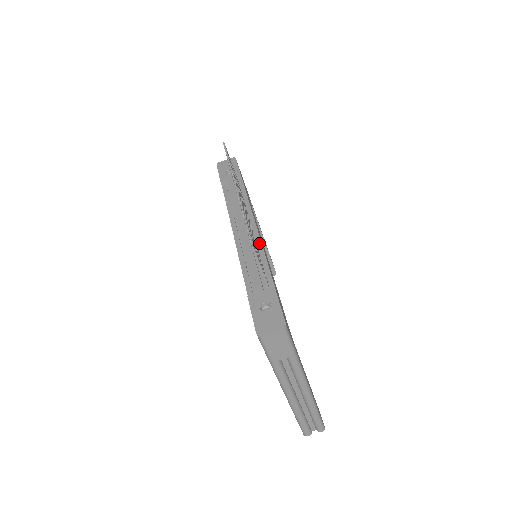
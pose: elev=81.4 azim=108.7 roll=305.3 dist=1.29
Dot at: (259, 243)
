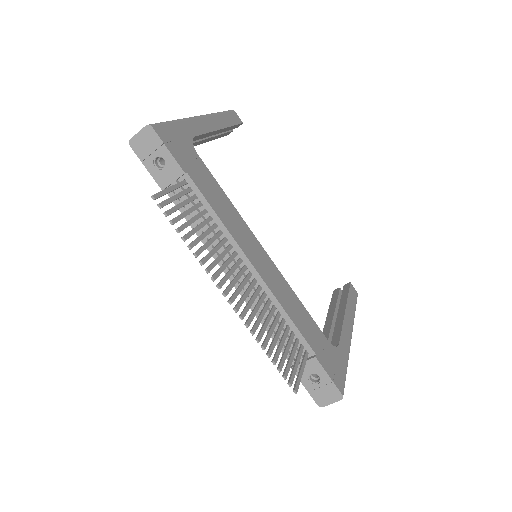
Dot at: (270, 295)
